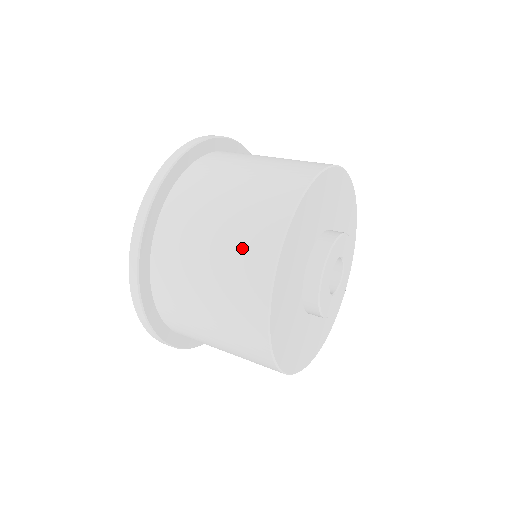
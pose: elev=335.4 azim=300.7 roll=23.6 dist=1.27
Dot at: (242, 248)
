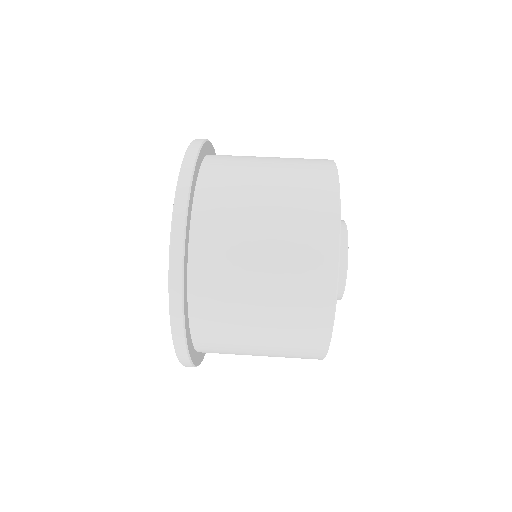
Dot at: (300, 230)
